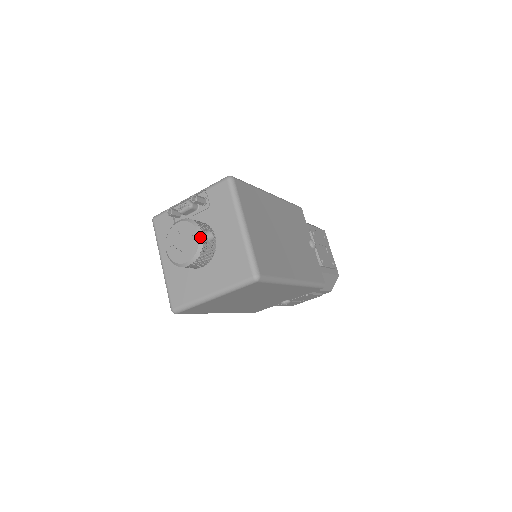
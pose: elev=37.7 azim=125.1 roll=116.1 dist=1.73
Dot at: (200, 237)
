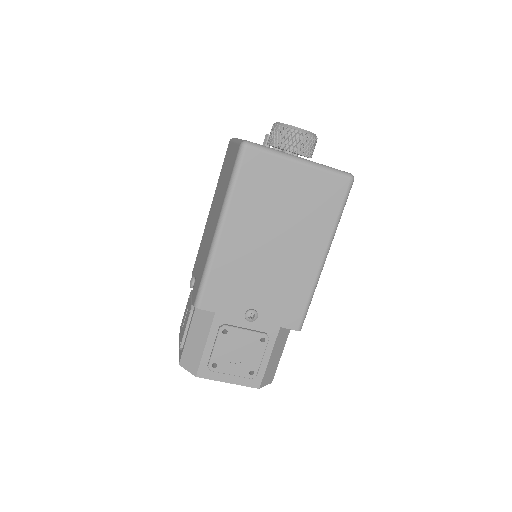
Dot at: occluded
